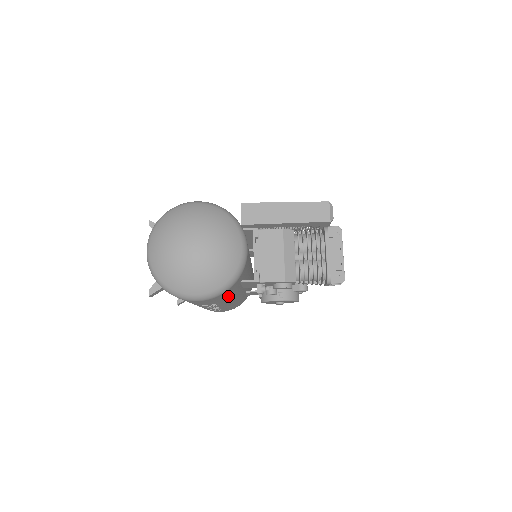
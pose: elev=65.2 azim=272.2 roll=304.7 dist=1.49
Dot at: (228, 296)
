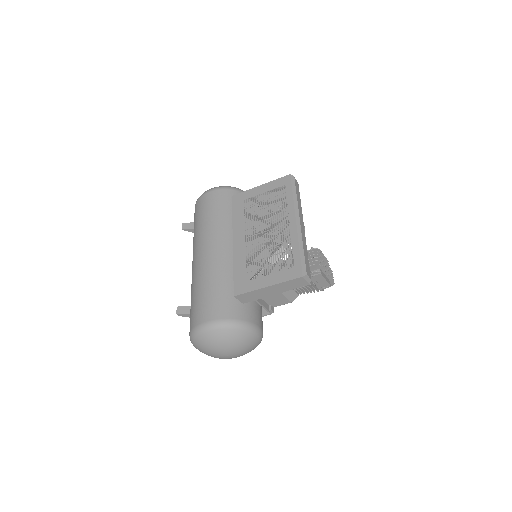
Dot at: occluded
